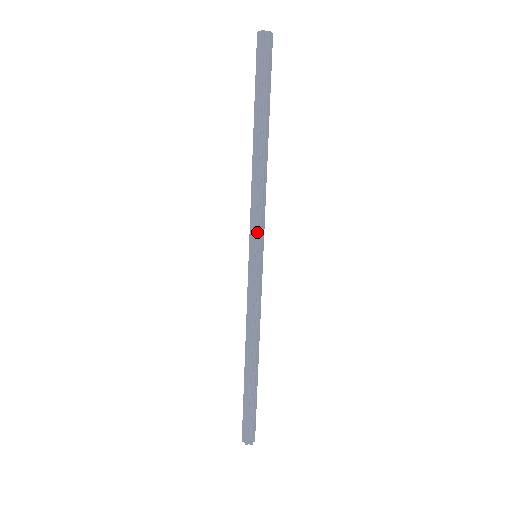
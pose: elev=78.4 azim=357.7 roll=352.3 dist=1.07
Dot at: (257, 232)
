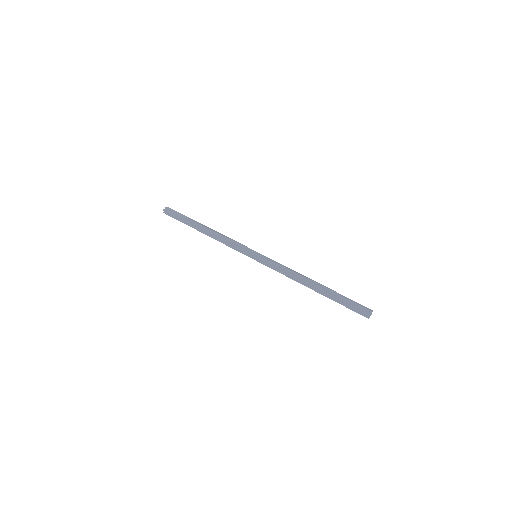
Dot at: (245, 247)
